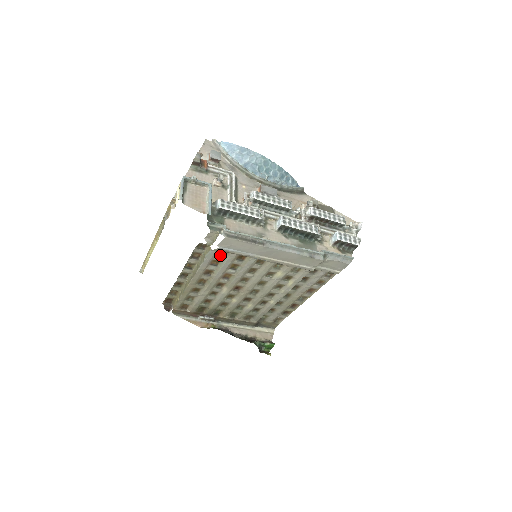
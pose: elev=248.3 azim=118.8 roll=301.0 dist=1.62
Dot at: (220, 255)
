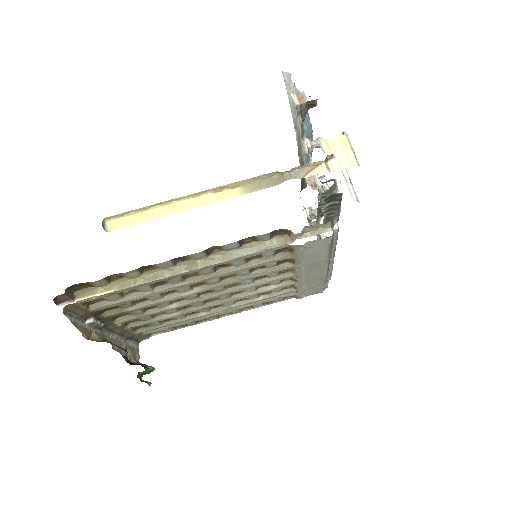
Dot at: (276, 251)
